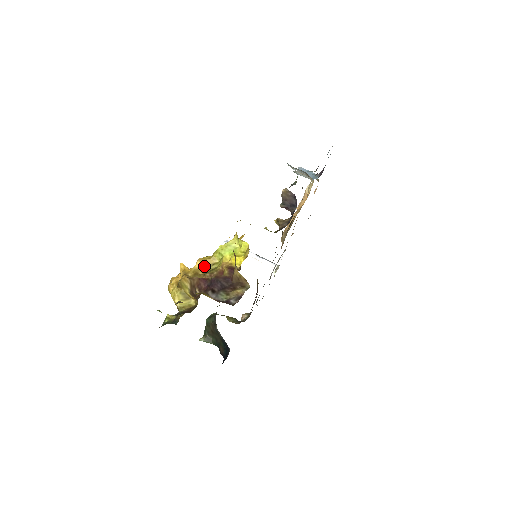
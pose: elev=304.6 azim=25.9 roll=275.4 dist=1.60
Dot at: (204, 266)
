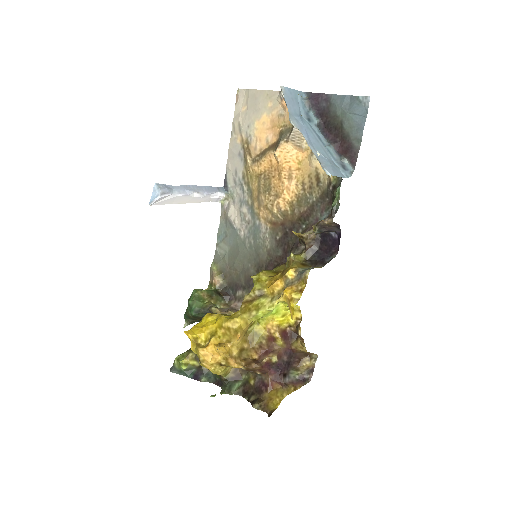
Dot at: (244, 335)
